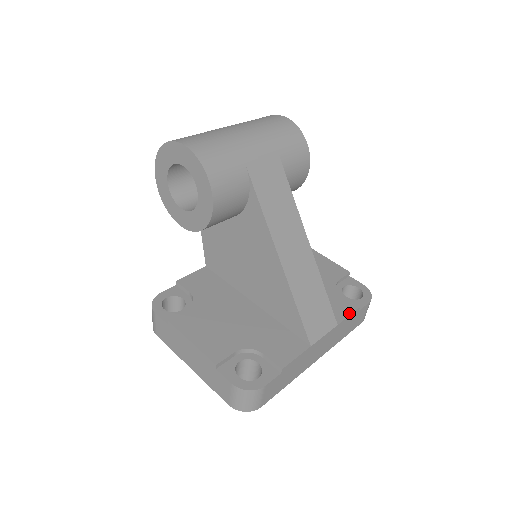
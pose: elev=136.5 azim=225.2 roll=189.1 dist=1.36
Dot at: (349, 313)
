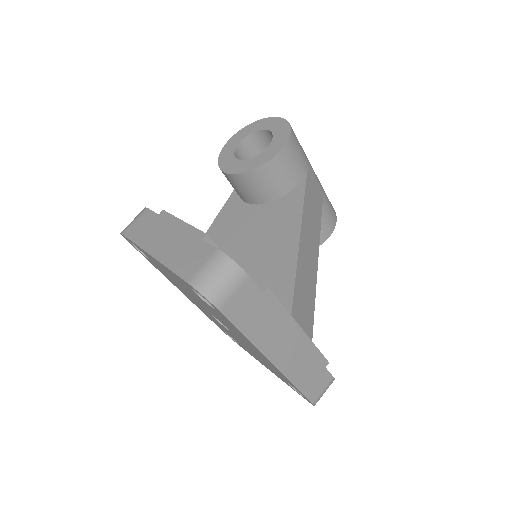
Dot at: occluded
